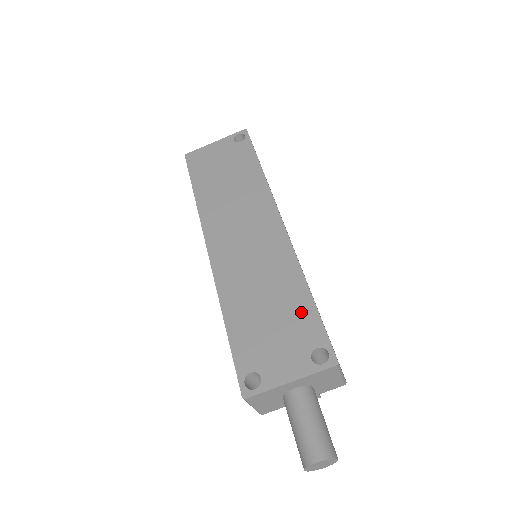
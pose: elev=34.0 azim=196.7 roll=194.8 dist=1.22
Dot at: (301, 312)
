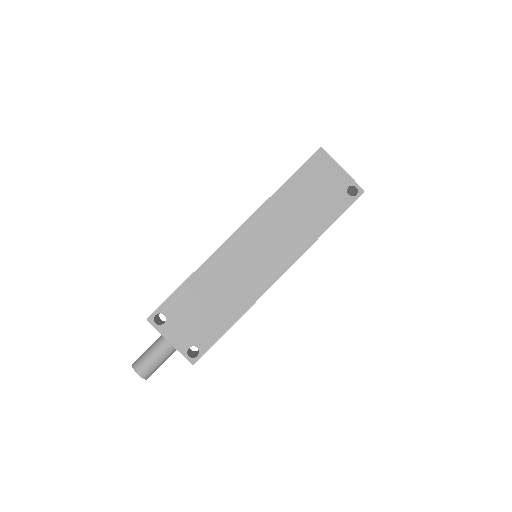
Dot at: (217, 326)
